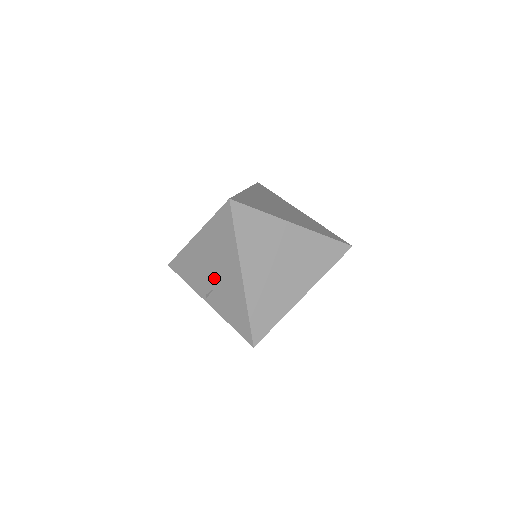
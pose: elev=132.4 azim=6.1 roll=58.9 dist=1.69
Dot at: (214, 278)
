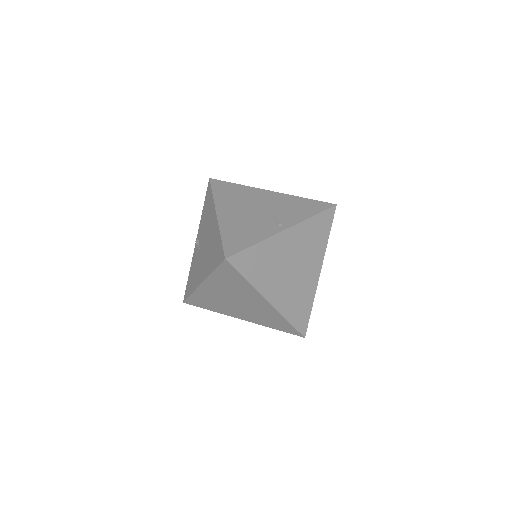
Dot at: (202, 247)
